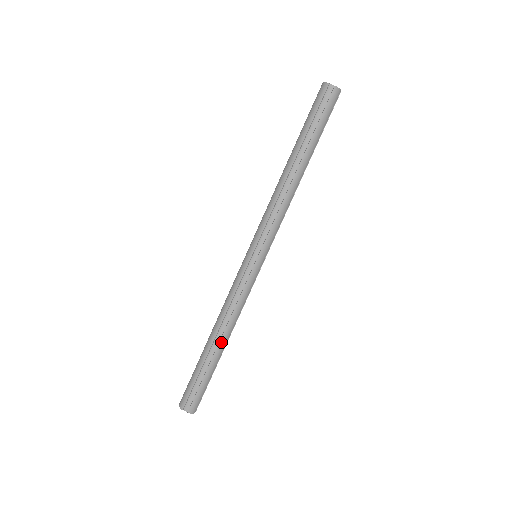
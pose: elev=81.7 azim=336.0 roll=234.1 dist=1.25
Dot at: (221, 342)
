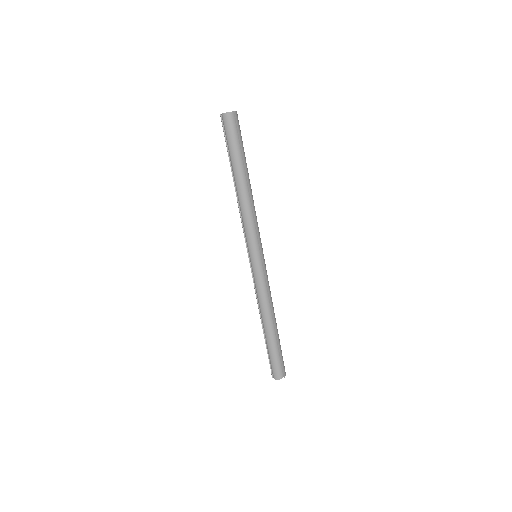
Dot at: (265, 325)
